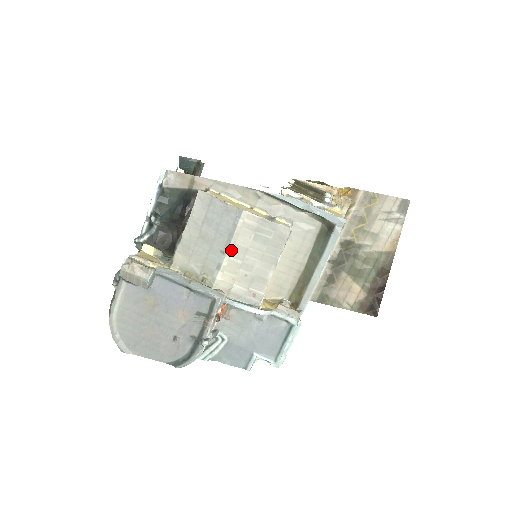
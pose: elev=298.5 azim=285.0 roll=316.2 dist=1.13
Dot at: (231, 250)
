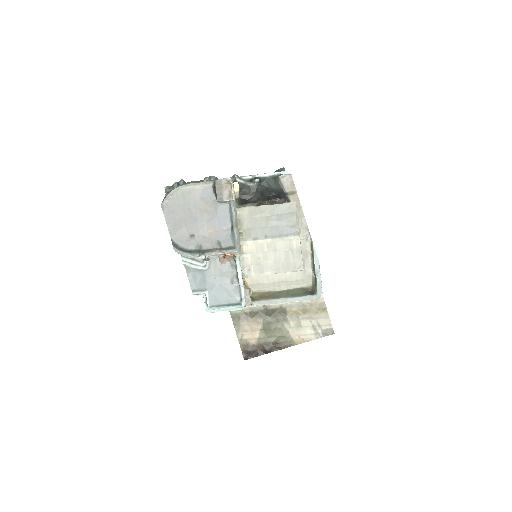
Dot at: (271, 241)
